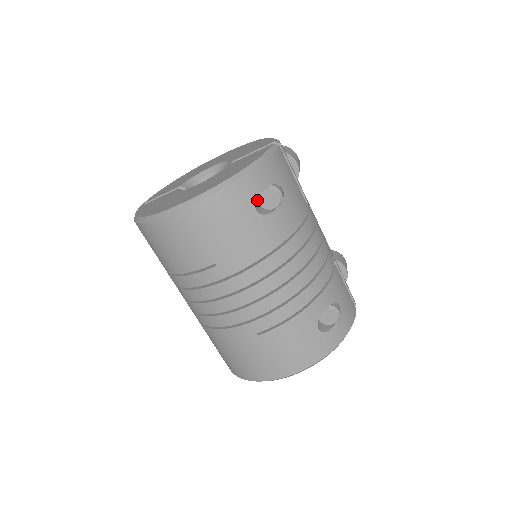
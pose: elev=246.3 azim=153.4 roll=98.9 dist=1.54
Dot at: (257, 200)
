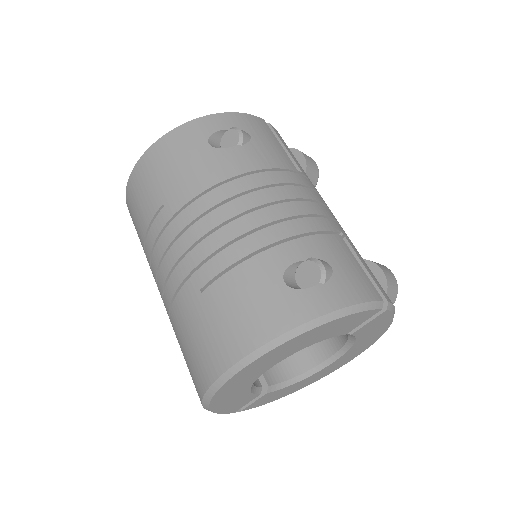
Dot at: (220, 147)
